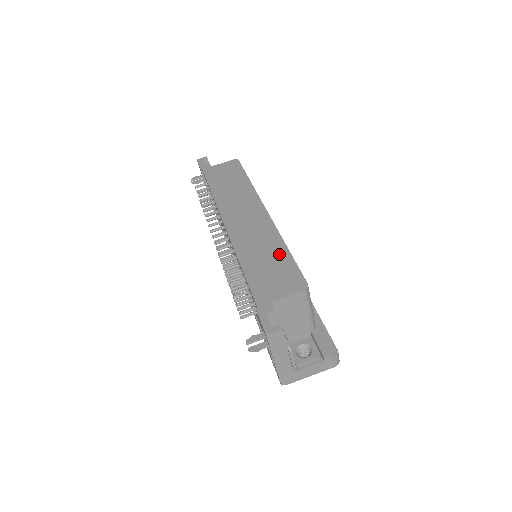
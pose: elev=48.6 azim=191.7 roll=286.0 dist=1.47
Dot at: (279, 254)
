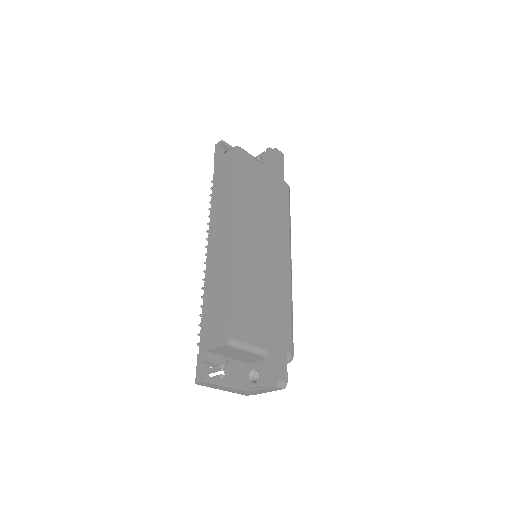
Dot at: (225, 295)
